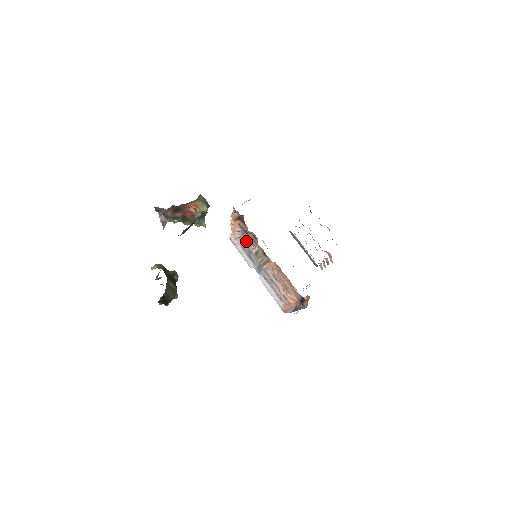
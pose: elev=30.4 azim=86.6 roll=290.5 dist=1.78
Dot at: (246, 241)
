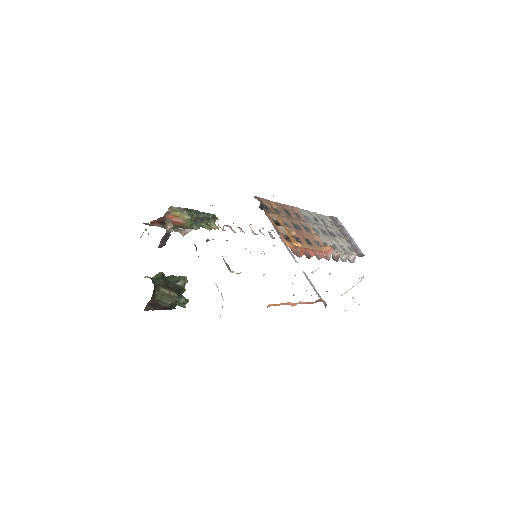
Dot at: occluded
